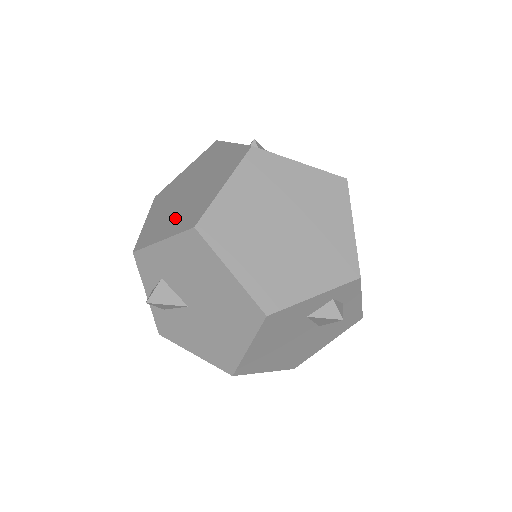
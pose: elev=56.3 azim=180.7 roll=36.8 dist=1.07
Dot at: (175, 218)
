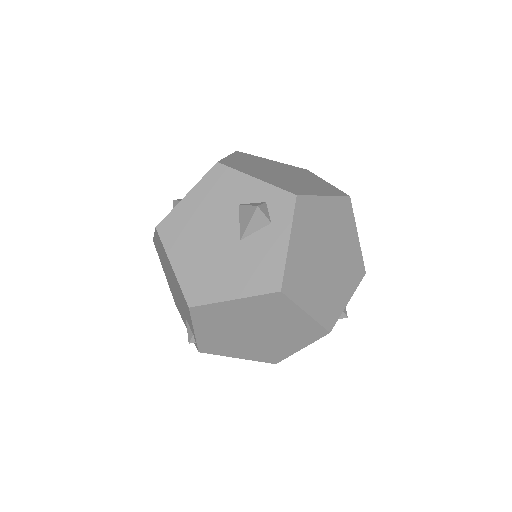
Dot at: occluded
